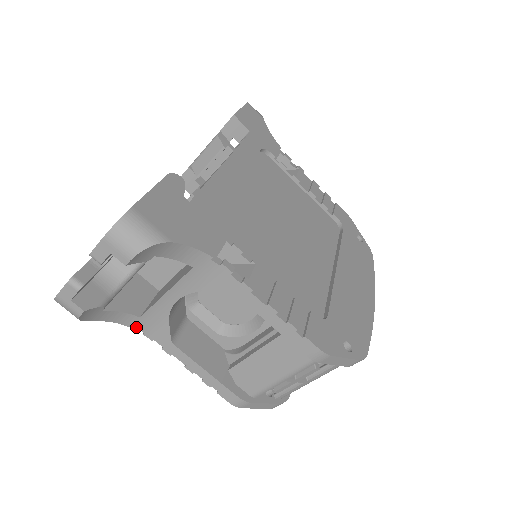
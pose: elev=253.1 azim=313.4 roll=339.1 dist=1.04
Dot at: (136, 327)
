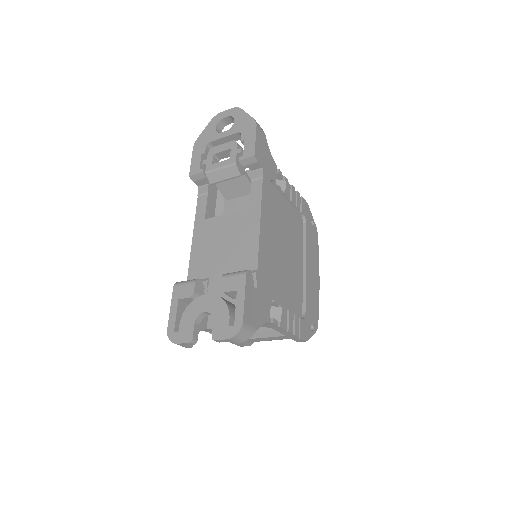
Dot at: occluded
